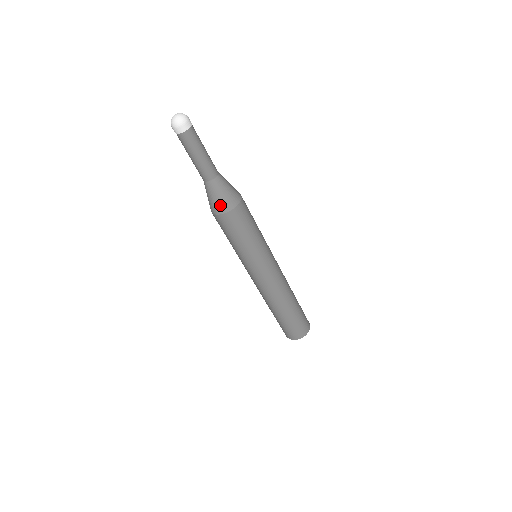
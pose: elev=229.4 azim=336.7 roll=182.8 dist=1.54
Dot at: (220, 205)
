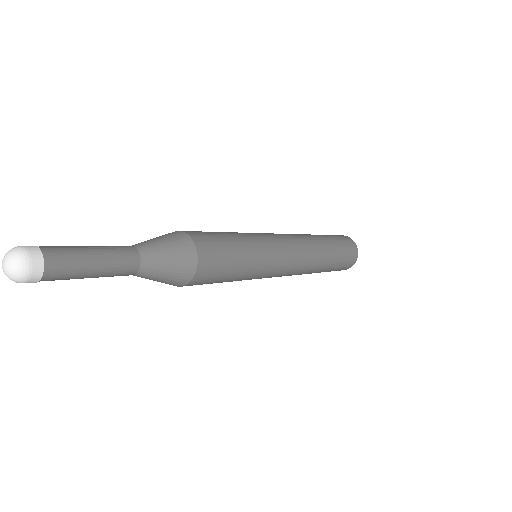
Dot at: occluded
